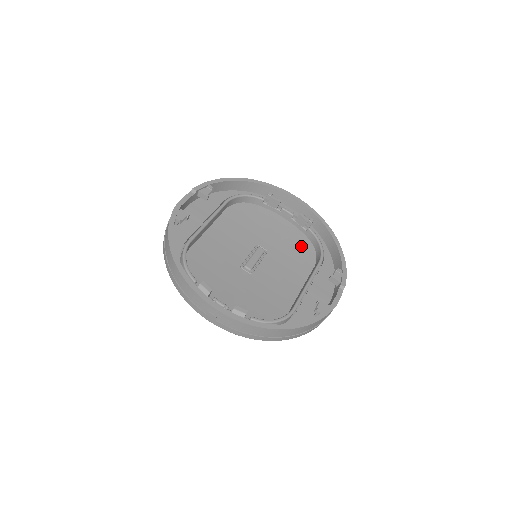
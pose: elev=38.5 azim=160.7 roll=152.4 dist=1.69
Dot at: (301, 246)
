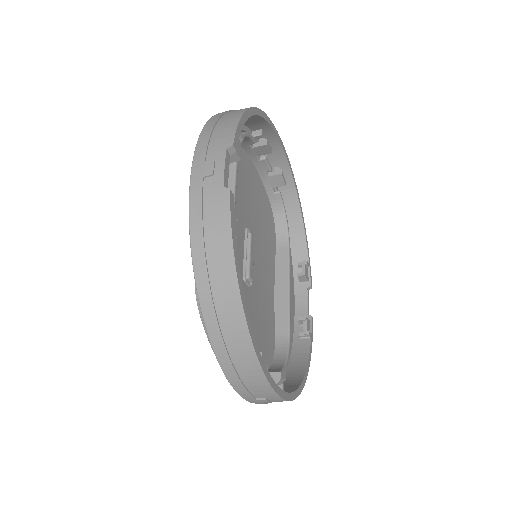
Dot at: (267, 217)
